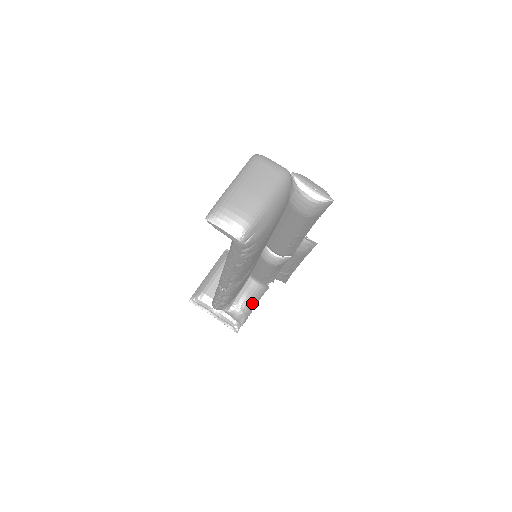
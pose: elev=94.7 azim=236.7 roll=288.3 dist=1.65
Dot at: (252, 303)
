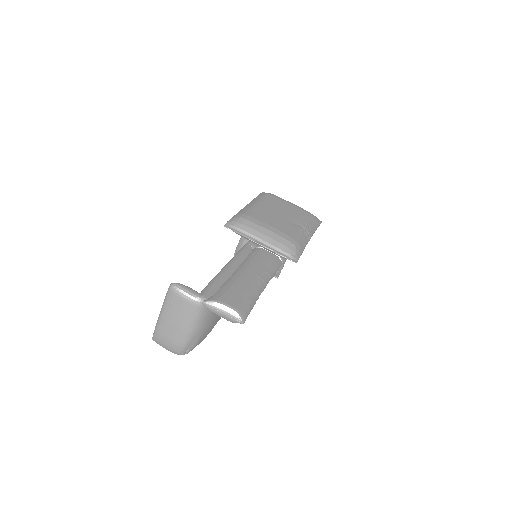
Dot at: occluded
